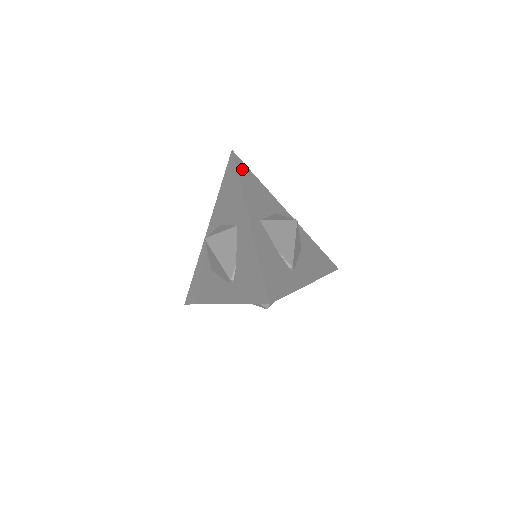
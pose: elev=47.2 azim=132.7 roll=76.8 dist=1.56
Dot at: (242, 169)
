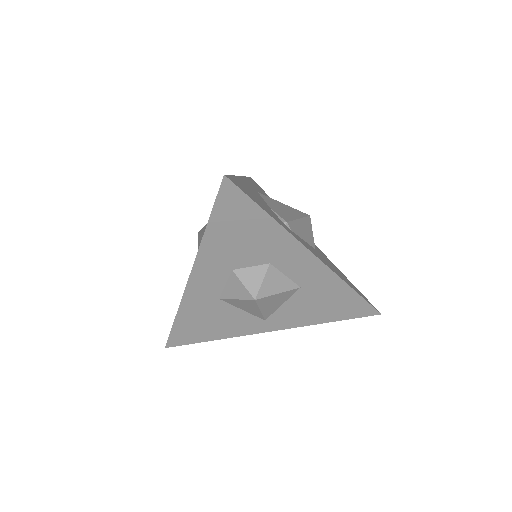
Dot at: (256, 184)
